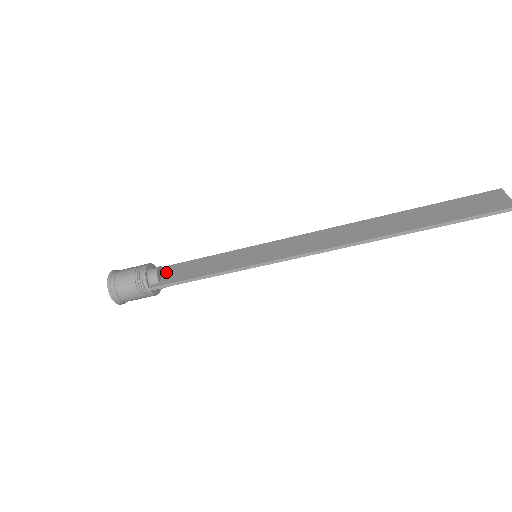
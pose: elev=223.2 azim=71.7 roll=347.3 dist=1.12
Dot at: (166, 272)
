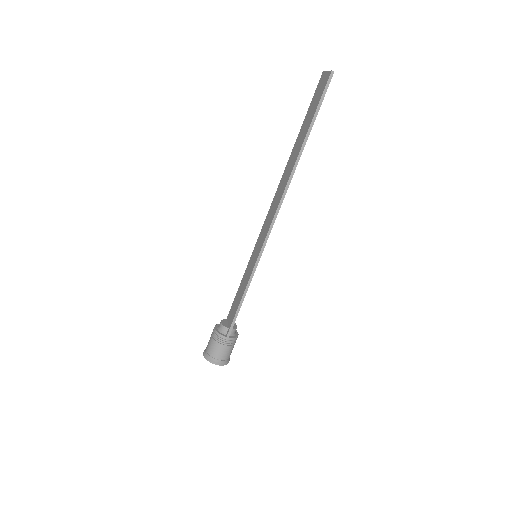
Dot at: (228, 320)
